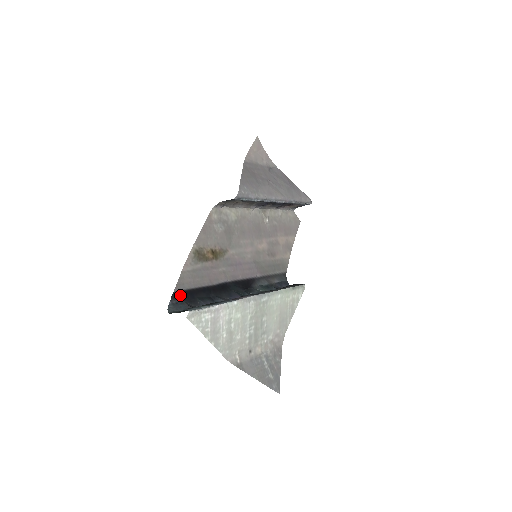
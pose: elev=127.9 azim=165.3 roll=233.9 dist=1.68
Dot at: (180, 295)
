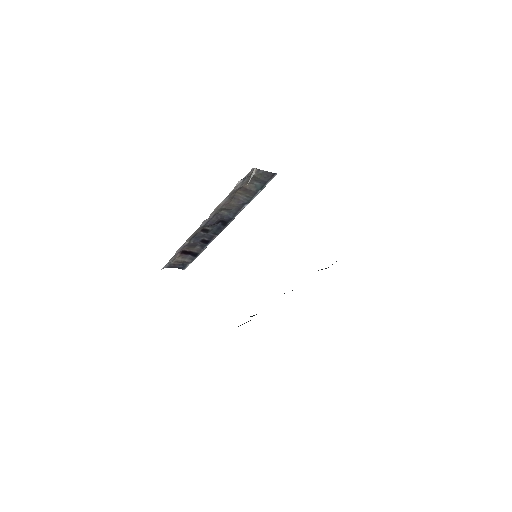
Dot at: occluded
